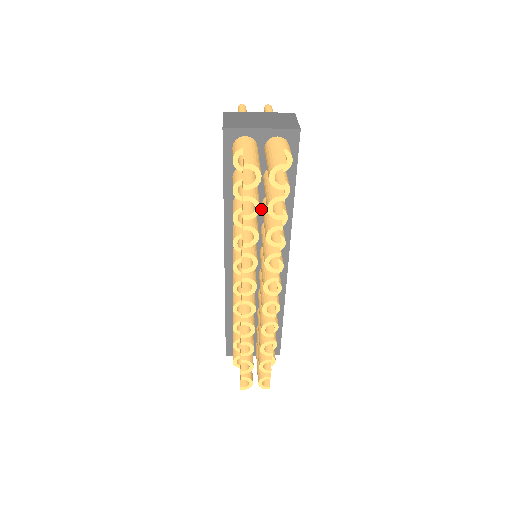
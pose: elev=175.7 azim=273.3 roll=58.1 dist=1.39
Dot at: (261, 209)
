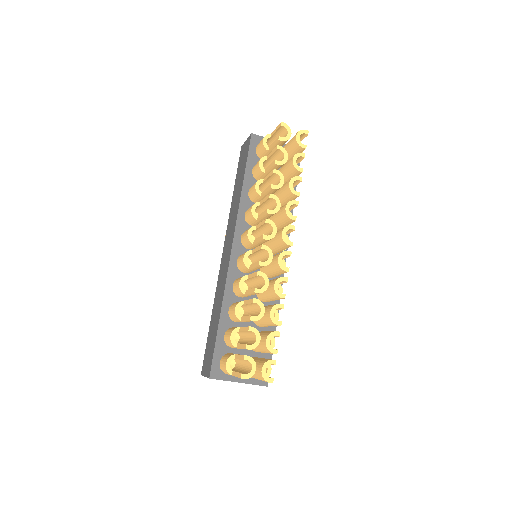
Dot at: occluded
